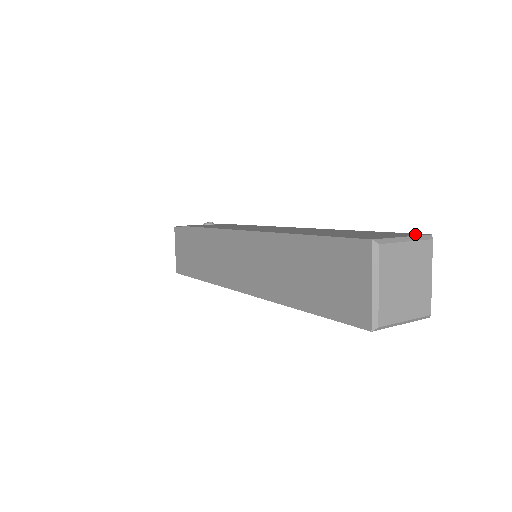
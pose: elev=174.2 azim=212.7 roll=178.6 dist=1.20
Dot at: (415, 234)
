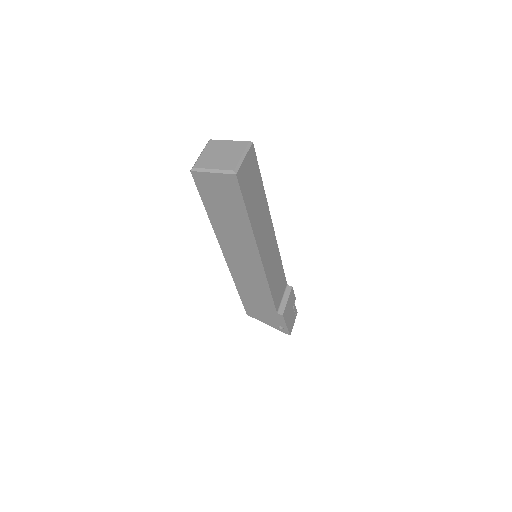
Dot at: occluded
